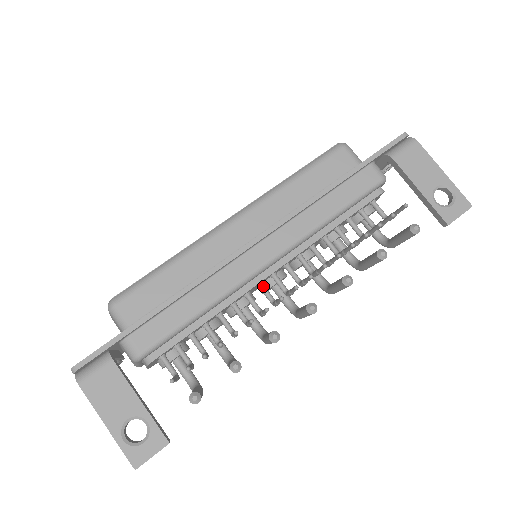
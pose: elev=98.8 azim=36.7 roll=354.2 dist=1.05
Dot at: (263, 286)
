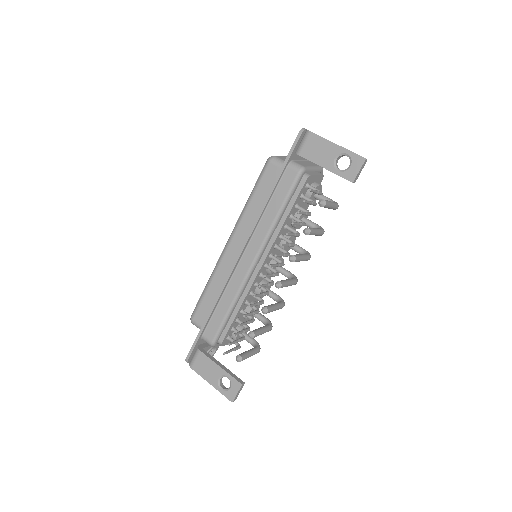
Dot at: (262, 276)
